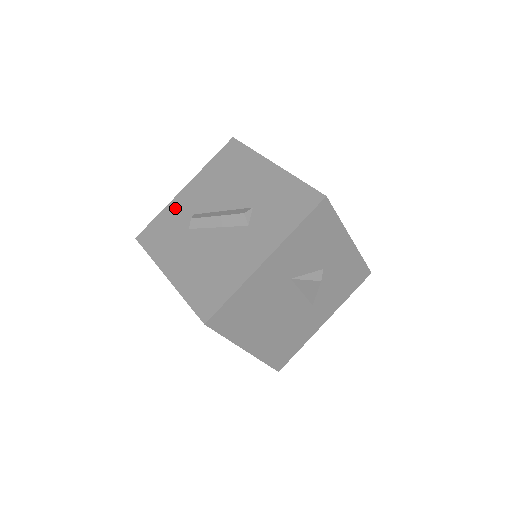
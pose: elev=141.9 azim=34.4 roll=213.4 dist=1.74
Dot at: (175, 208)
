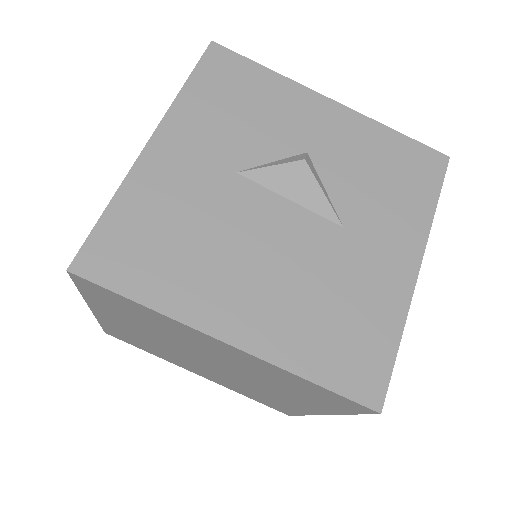
Dot at: occluded
